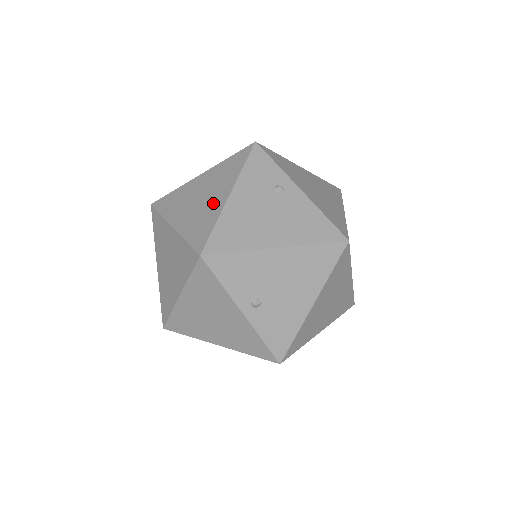
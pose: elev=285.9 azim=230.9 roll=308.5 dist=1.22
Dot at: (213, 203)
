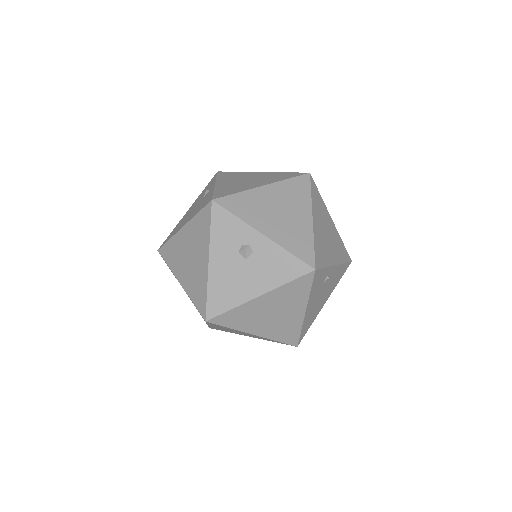
Dot at: (291, 318)
